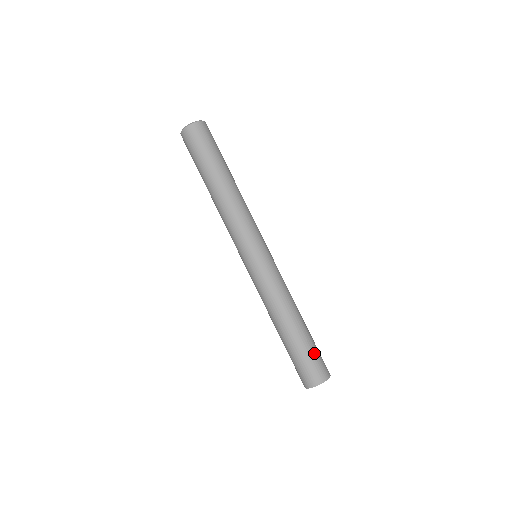
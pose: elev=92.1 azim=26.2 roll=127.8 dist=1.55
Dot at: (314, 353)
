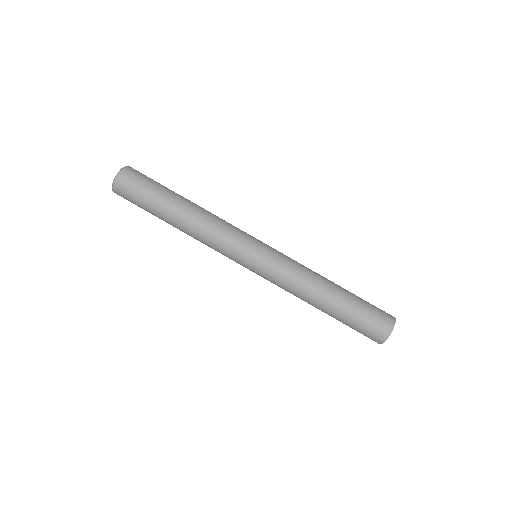
Dot at: (368, 304)
